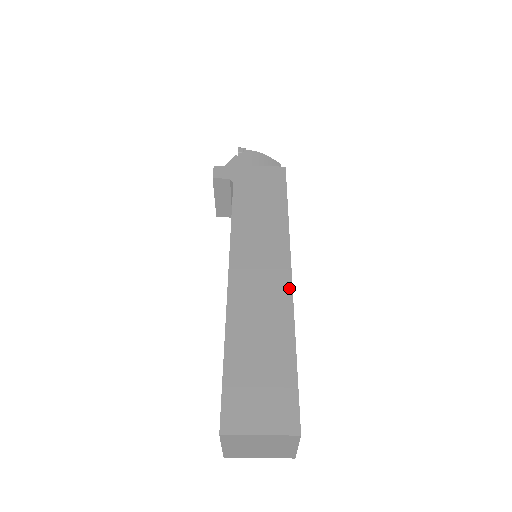
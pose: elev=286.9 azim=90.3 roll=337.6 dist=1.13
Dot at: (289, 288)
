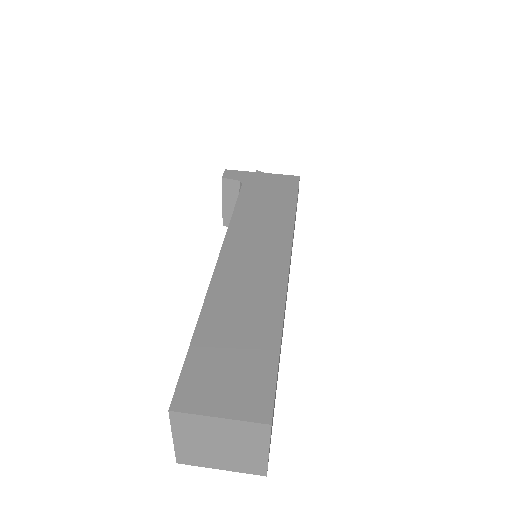
Dot at: (284, 275)
